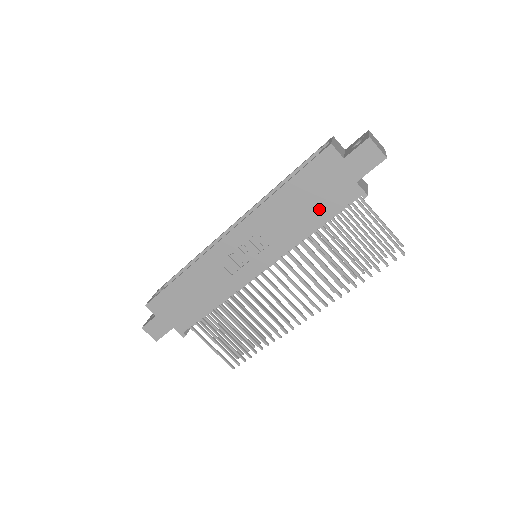
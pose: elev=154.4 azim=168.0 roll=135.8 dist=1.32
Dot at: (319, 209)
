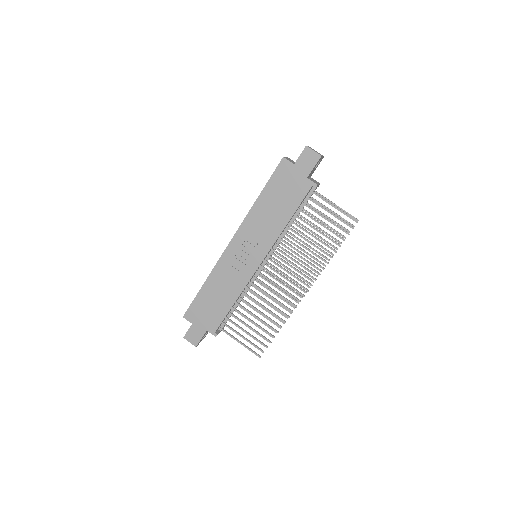
Dot at: (288, 204)
